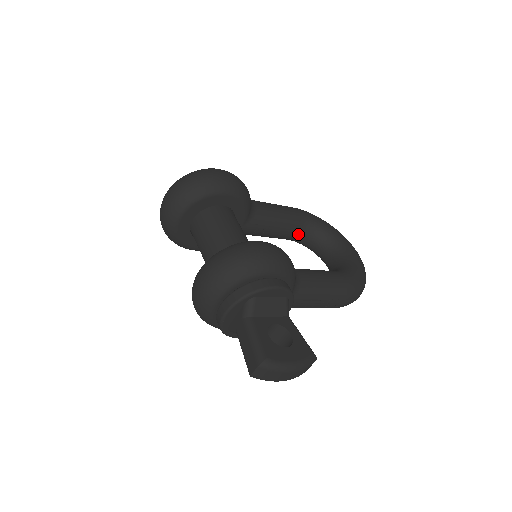
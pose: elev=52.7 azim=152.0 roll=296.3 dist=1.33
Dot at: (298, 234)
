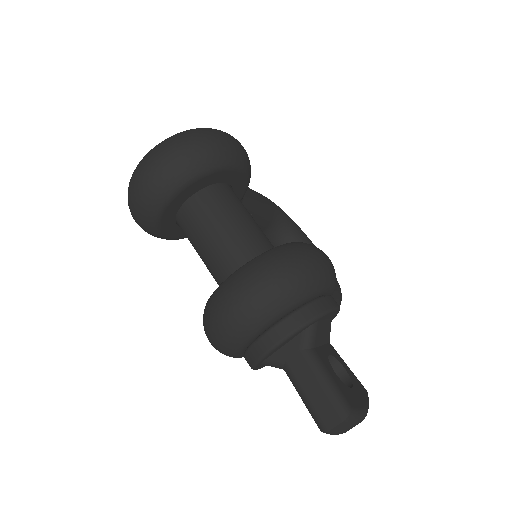
Dot at: (266, 228)
